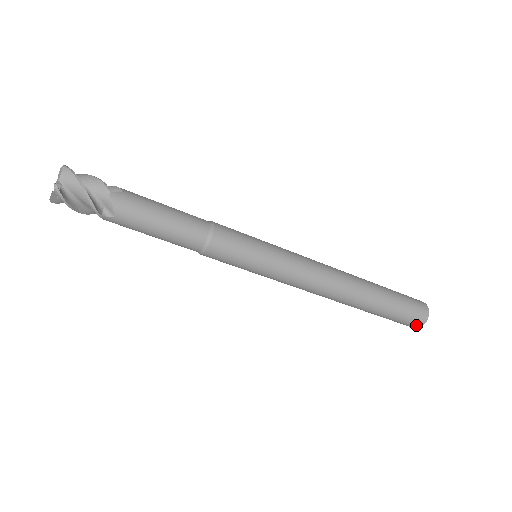
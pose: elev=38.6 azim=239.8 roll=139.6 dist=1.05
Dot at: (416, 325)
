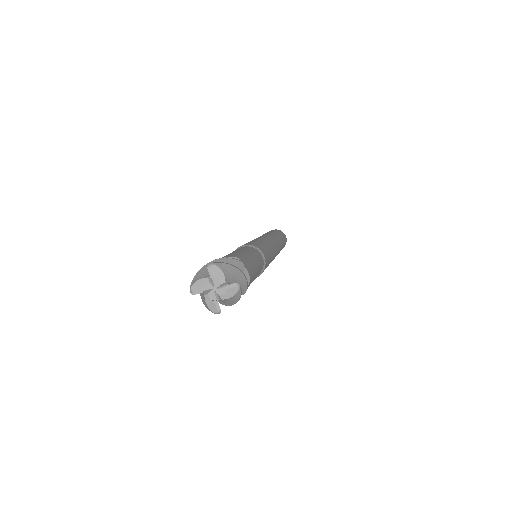
Dot at: (284, 246)
